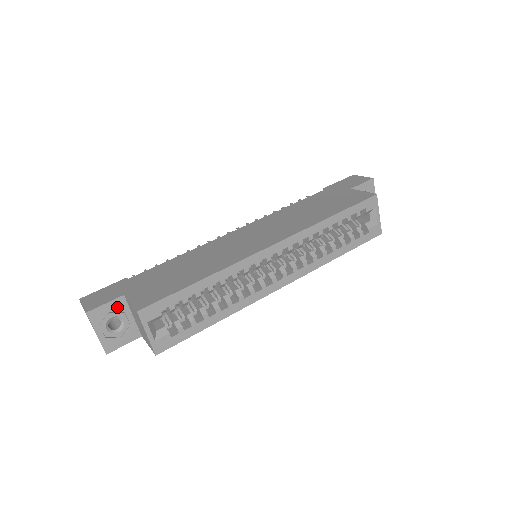
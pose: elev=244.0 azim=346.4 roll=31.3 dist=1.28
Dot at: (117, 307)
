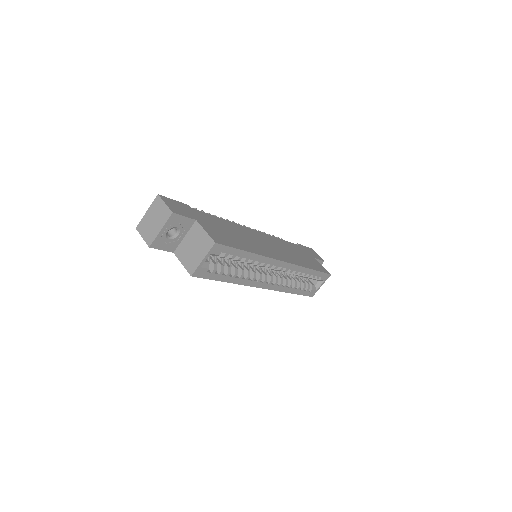
Dot at: (186, 224)
